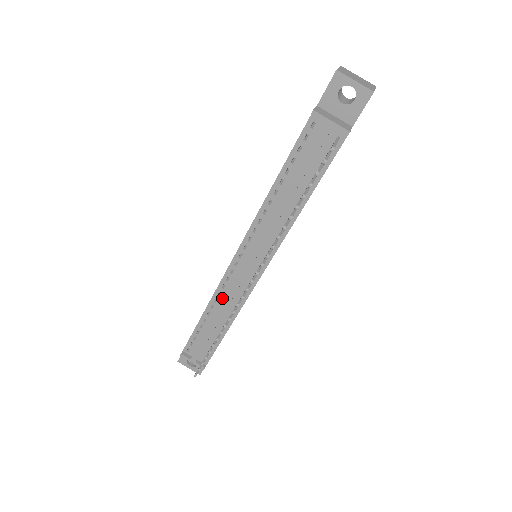
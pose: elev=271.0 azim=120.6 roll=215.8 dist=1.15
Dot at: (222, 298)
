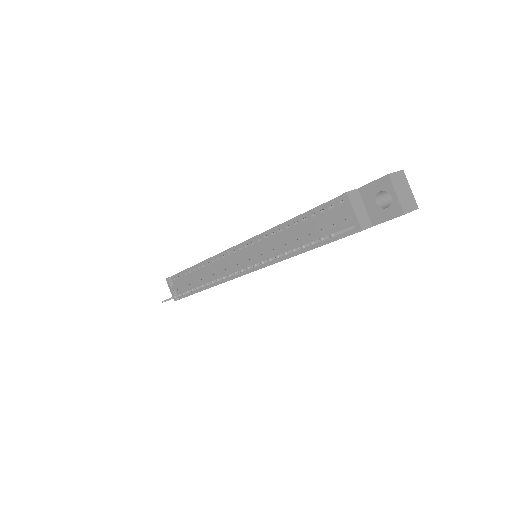
Dot at: (213, 266)
